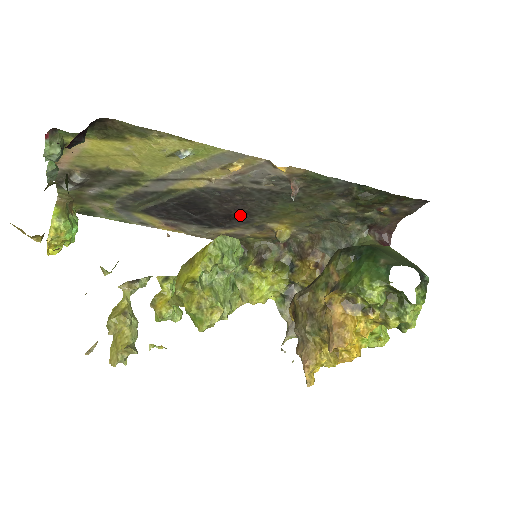
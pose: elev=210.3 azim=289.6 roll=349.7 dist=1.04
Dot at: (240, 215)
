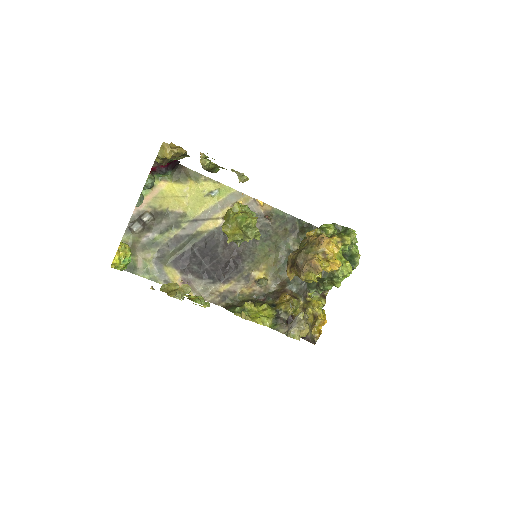
Dot at: (236, 262)
